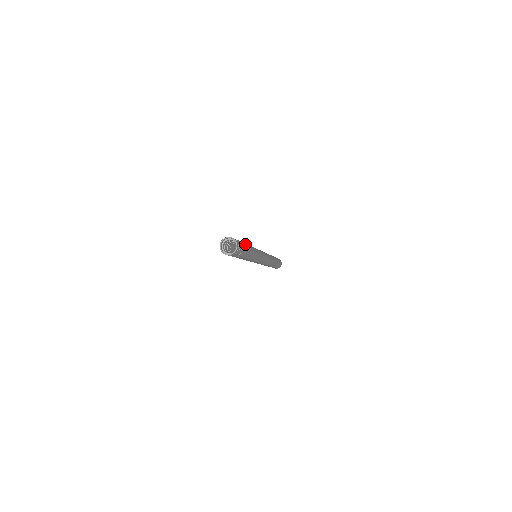
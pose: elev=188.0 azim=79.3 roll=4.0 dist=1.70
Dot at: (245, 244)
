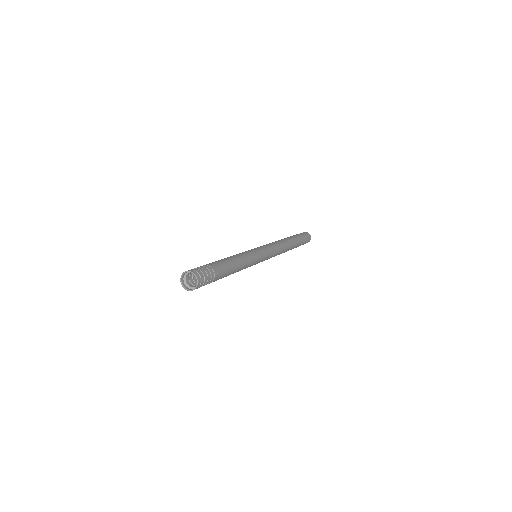
Dot at: (219, 263)
